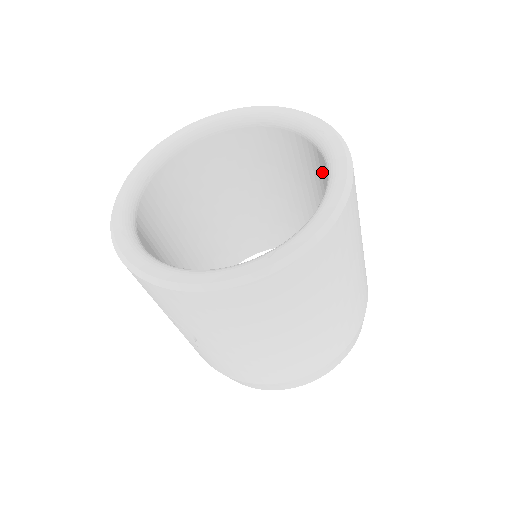
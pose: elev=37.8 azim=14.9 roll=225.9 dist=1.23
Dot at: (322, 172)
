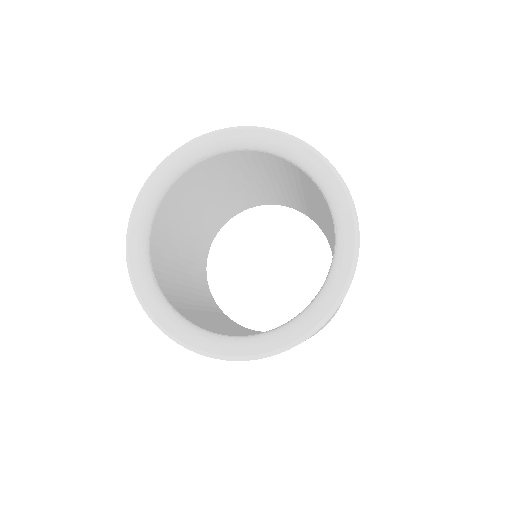
Dot at: occluded
